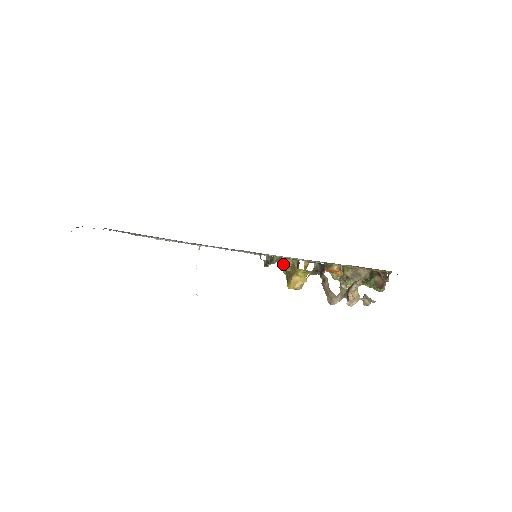
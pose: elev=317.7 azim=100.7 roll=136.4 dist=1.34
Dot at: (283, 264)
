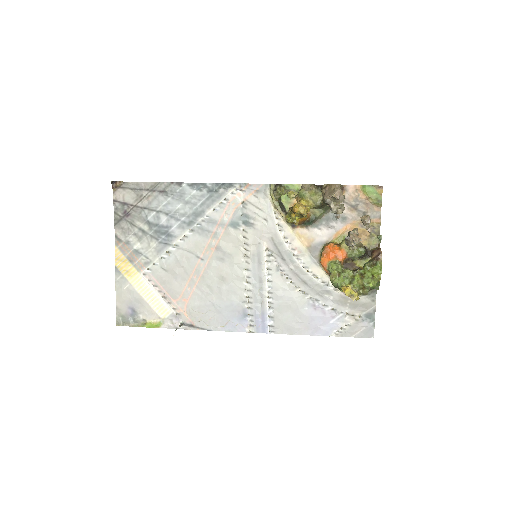
Dot at: (289, 192)
